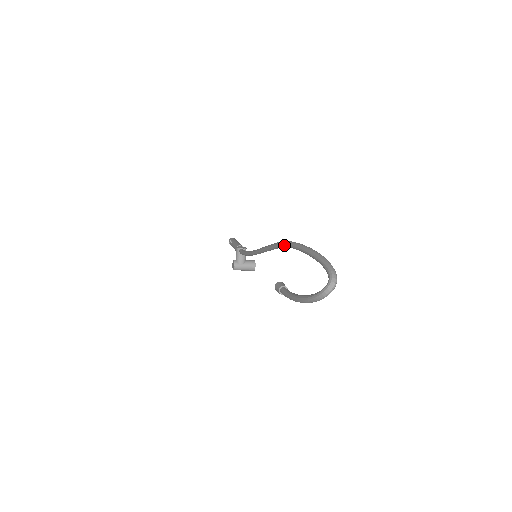
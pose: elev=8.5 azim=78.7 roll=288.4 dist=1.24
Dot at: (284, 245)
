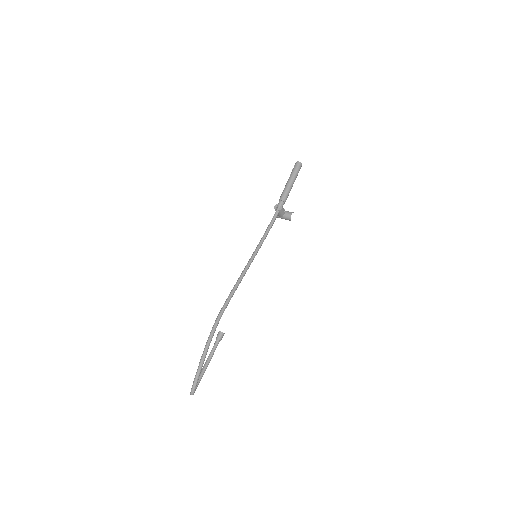
Dot at: (216, 321)
